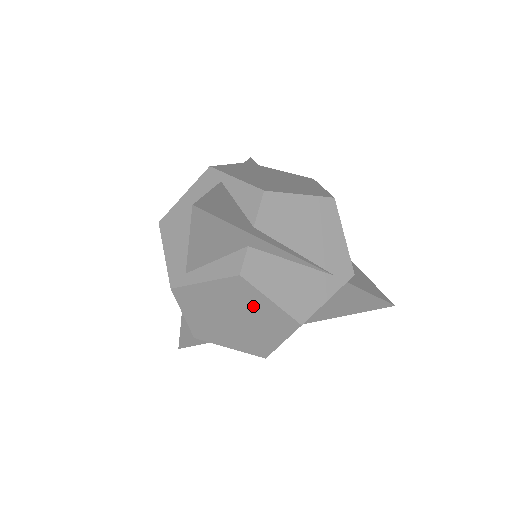
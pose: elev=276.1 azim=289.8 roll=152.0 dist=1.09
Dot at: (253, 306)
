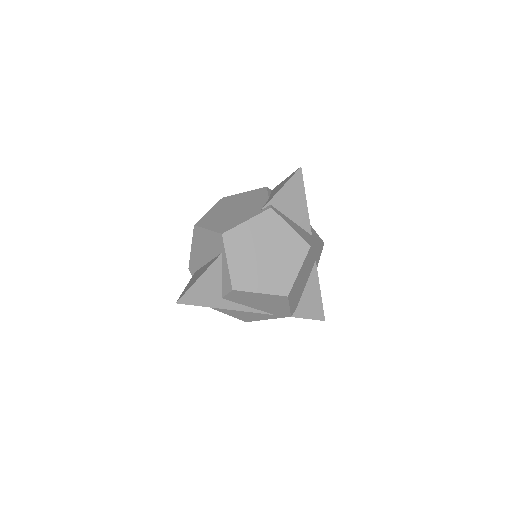
Dot at: occluded
